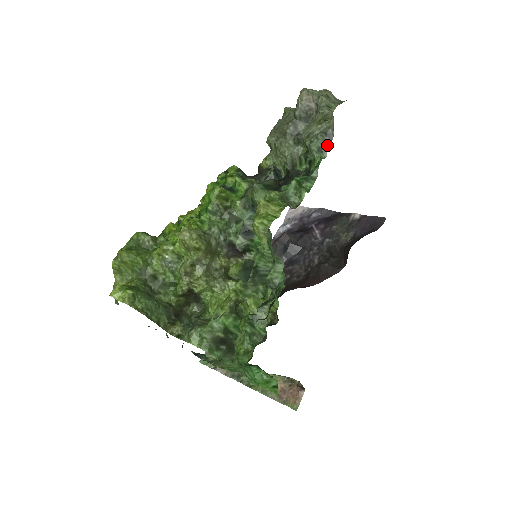
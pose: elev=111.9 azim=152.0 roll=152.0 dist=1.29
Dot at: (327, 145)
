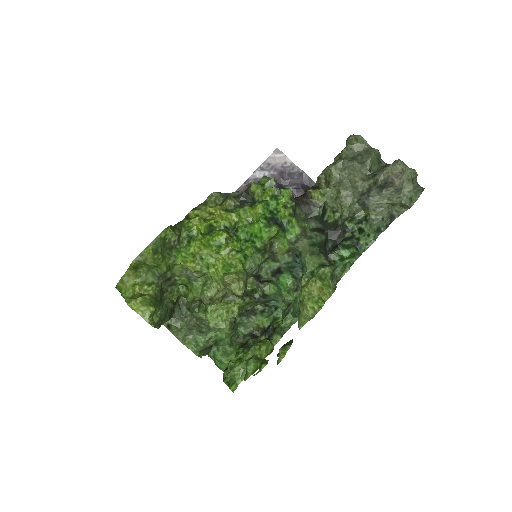
Dot at: (386, 228)
